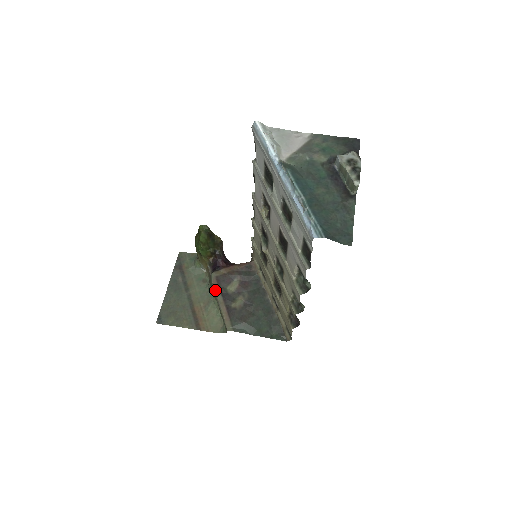
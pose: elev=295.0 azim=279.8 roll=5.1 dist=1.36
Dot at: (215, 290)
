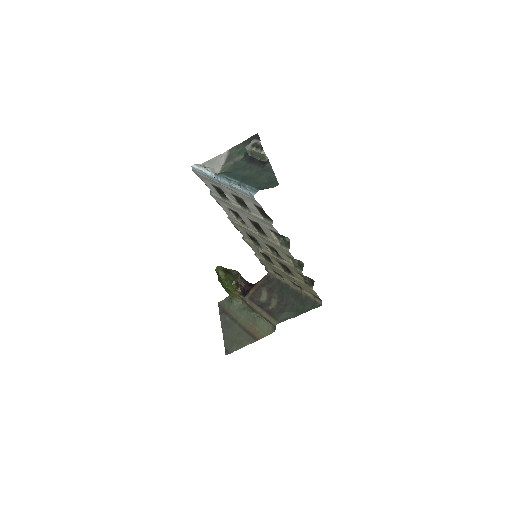
Dot at: (253, 307)
